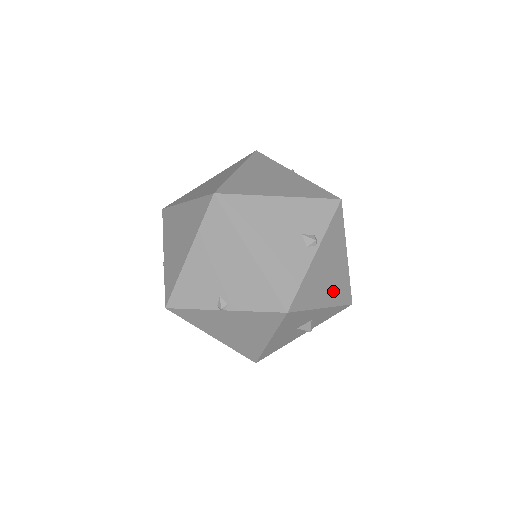
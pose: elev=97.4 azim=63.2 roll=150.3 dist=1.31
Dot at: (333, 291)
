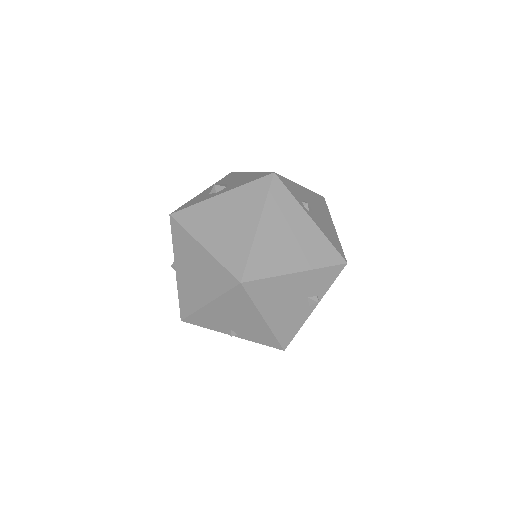
Dot at: occluded
